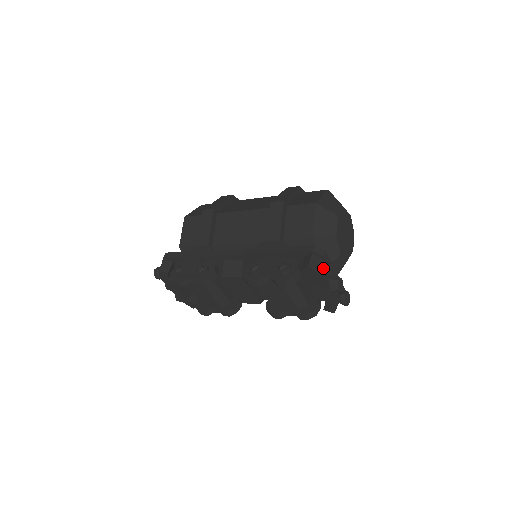
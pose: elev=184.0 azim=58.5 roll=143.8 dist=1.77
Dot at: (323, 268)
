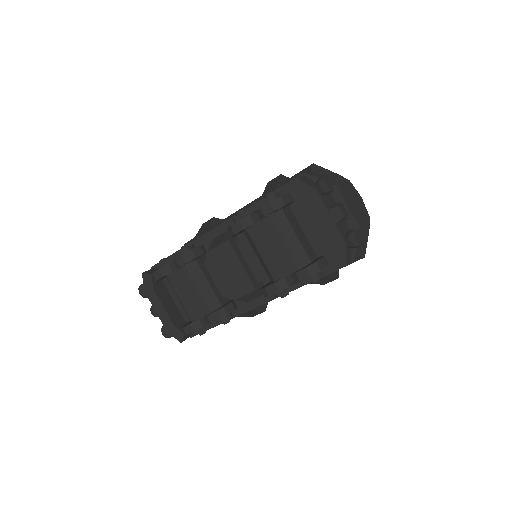
Dot at: (316, 182)
